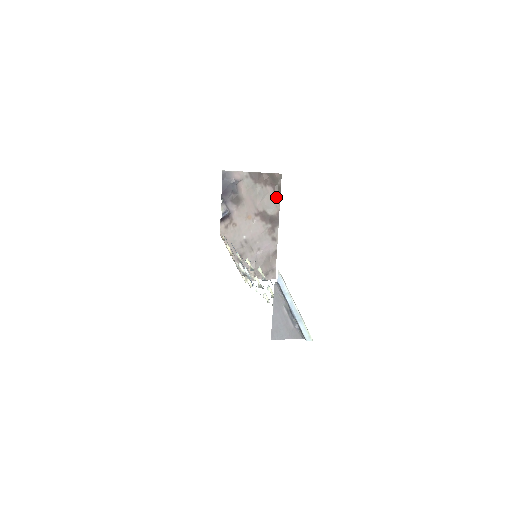
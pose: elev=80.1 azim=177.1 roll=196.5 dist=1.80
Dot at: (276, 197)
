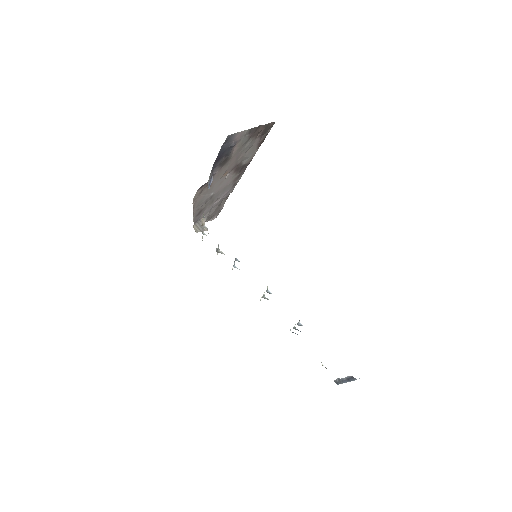
Dot at: (258, 146)
